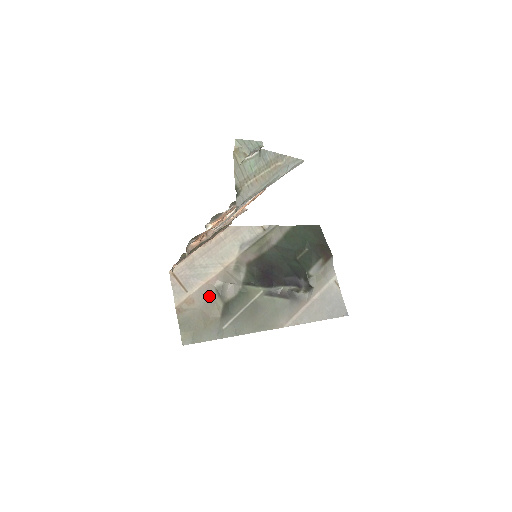
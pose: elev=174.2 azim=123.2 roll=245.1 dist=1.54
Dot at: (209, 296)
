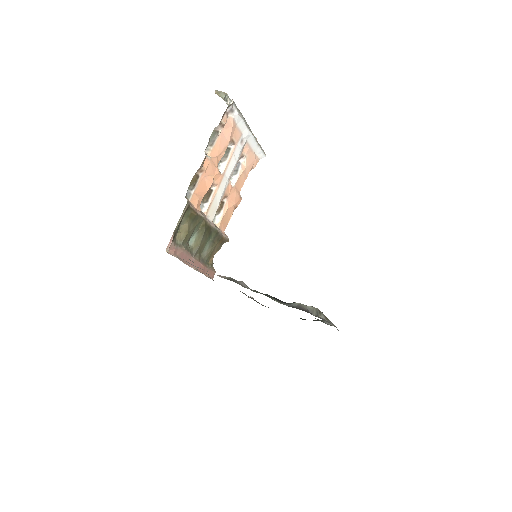
Dot at: occluded
